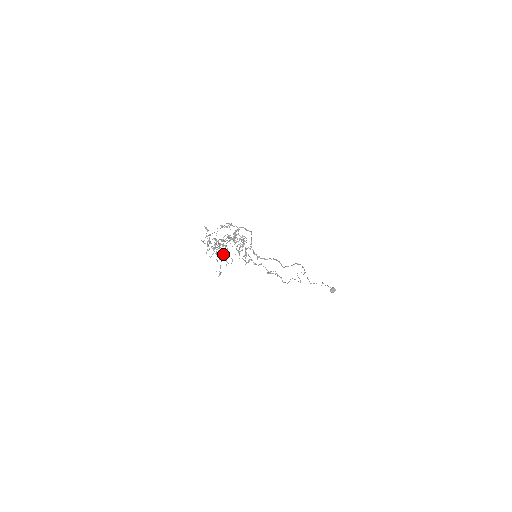
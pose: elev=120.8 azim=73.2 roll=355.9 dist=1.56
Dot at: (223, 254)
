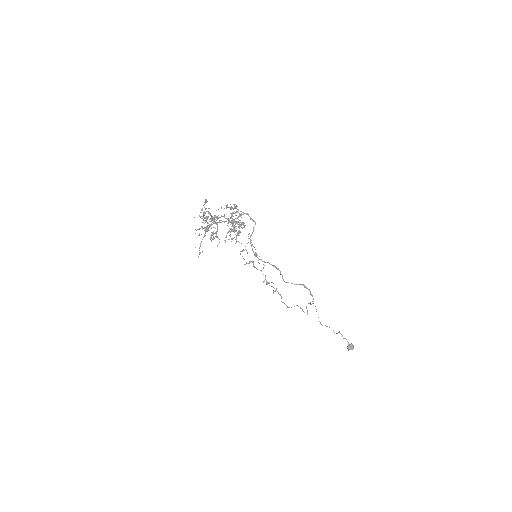
Dot at: (212, 232)
